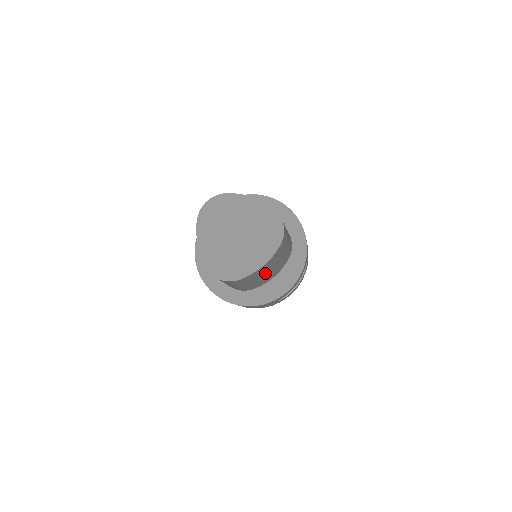
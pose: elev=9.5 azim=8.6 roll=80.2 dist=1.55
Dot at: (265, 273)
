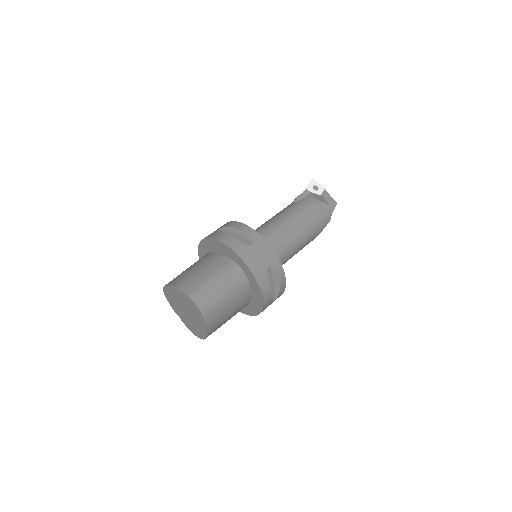
Dot at: (226, 317)
